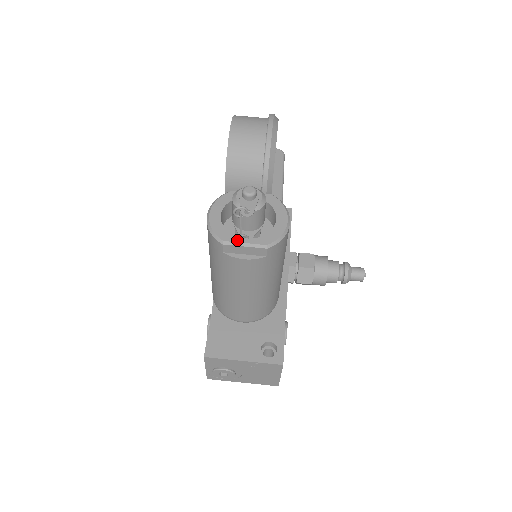
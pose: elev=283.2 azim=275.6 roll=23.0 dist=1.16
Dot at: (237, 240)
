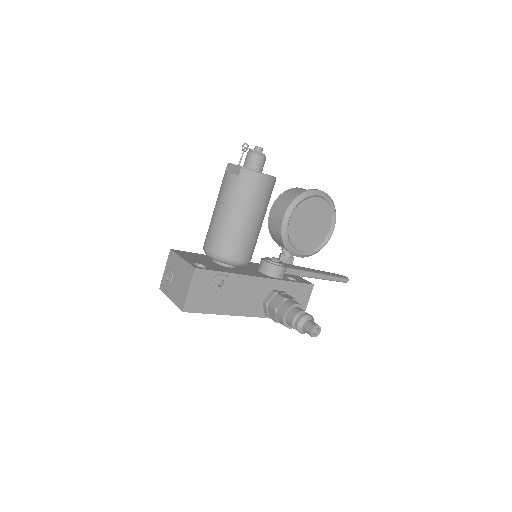
Dot at: (234, 164)
